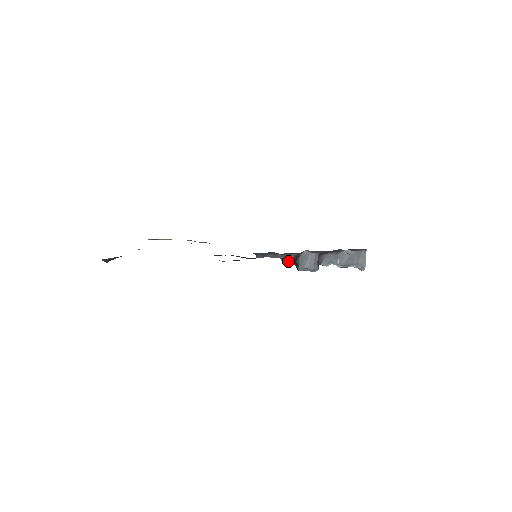
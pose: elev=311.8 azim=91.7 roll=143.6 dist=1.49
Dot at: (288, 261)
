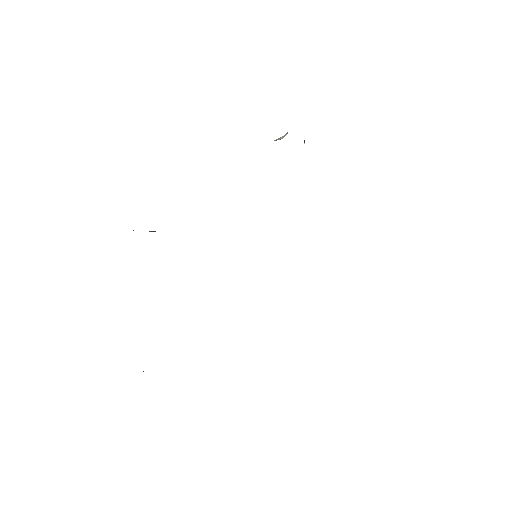
Dot at: occluded
